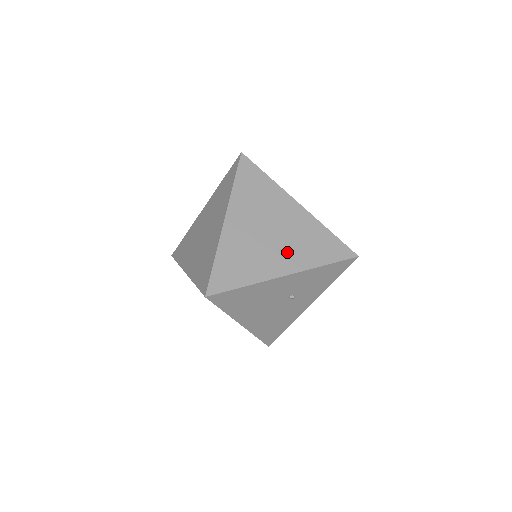
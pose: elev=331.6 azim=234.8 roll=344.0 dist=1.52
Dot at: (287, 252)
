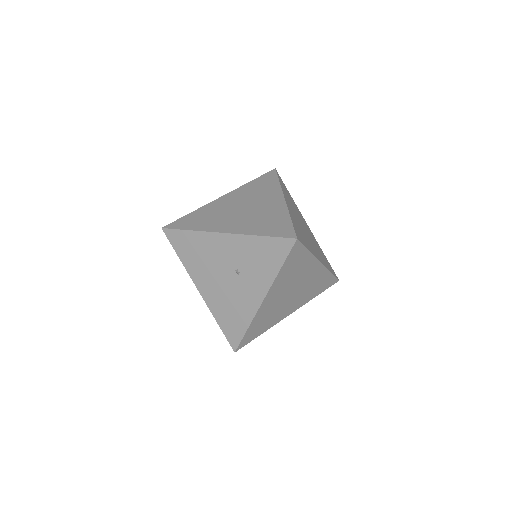
Dot at: (241, 221)
